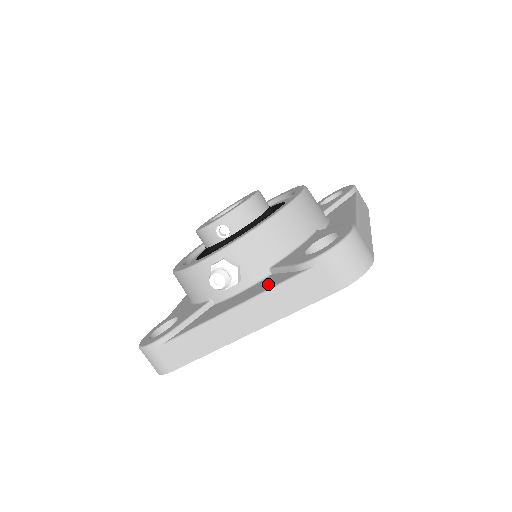
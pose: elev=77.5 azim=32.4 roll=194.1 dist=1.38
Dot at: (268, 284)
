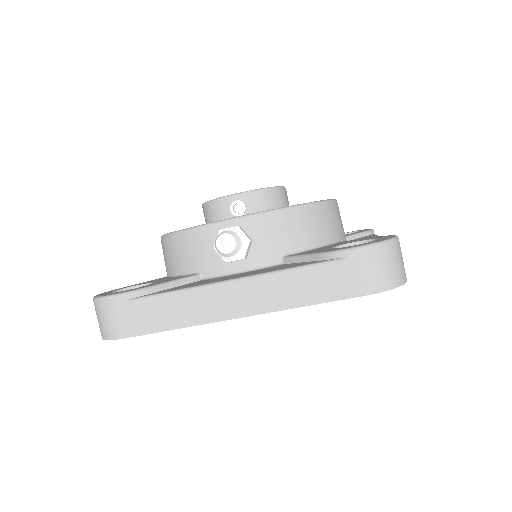
Dot at: (282, 267)
